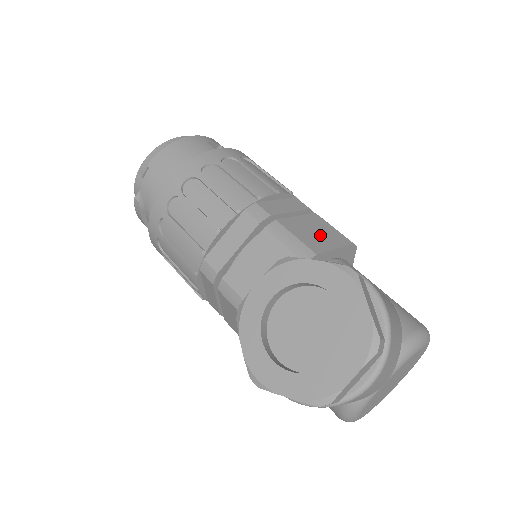
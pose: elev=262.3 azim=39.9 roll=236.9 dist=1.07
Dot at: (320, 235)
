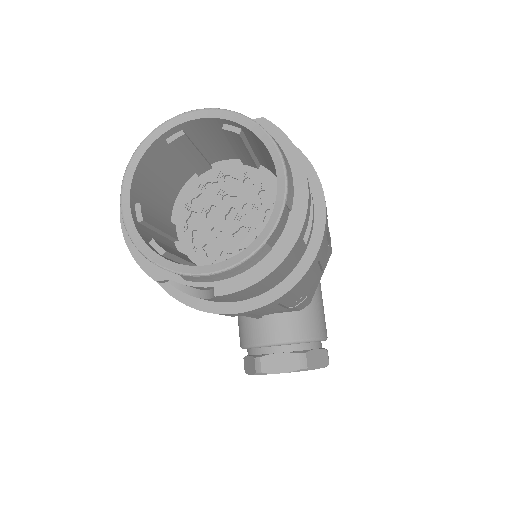
Dot at: (320, 275)
